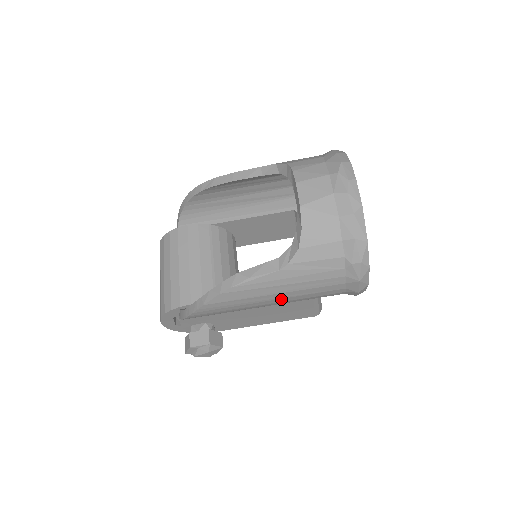
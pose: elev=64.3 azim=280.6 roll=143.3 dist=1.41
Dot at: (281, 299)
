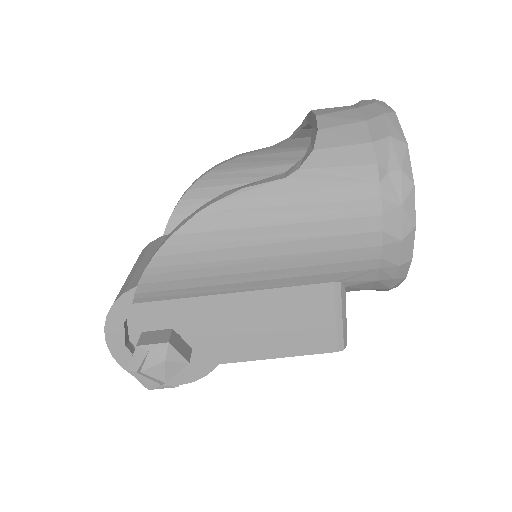
Dot at: (286, 244)
